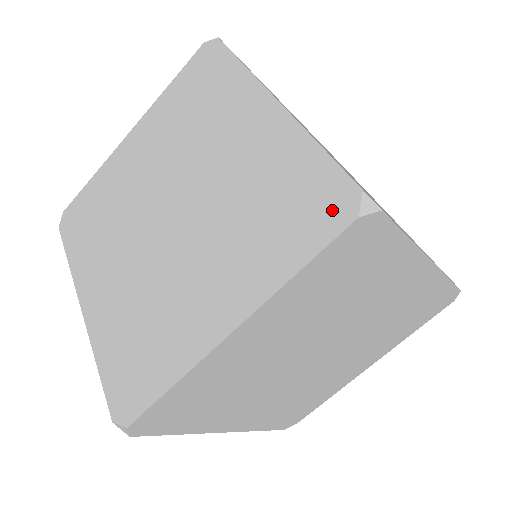
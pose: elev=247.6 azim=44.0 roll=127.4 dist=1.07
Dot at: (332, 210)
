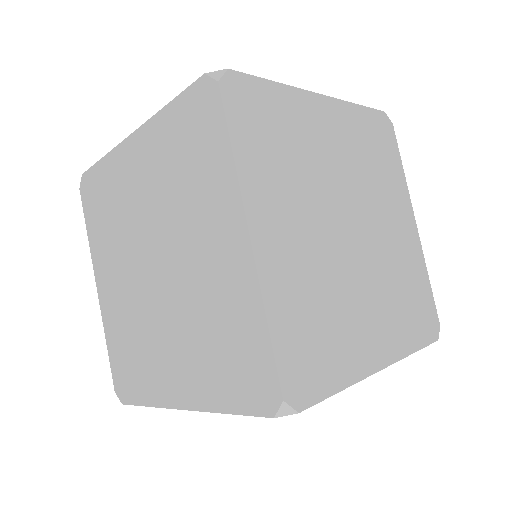
Dot at: (259, 393)
